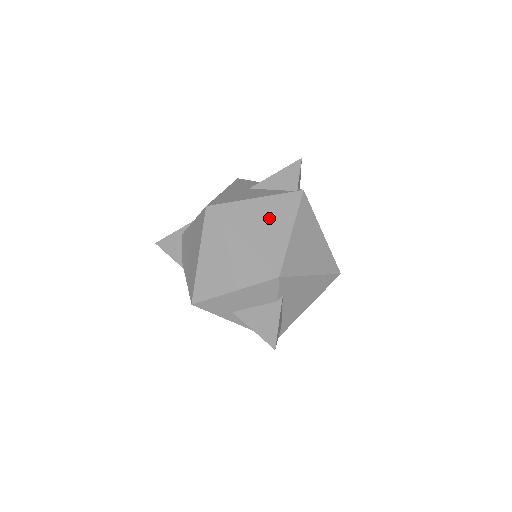
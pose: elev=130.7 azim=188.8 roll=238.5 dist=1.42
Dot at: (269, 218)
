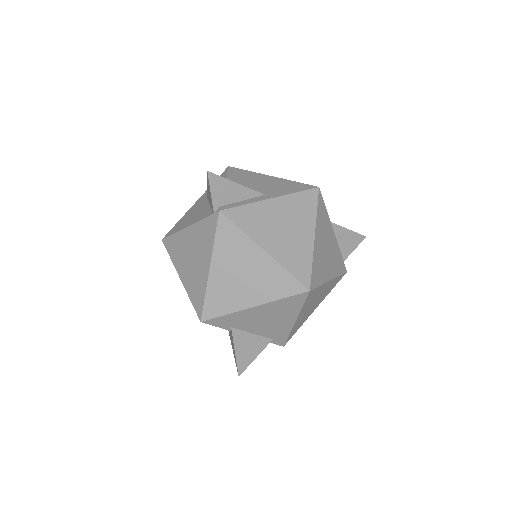
Dot at: (195, 252)
